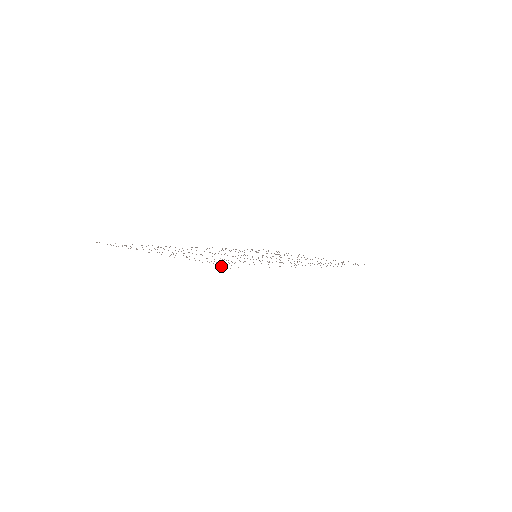
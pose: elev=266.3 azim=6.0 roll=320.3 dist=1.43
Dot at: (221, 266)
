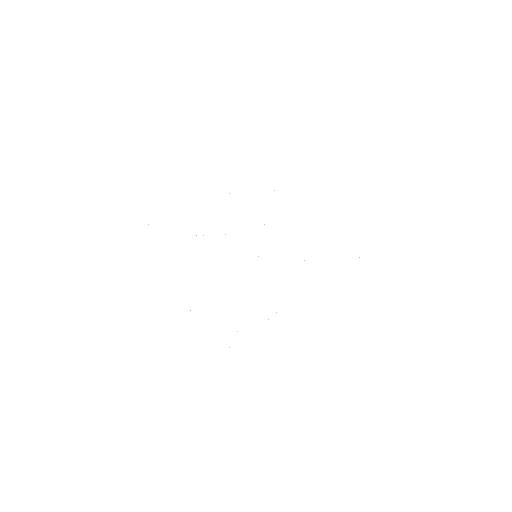
Dot at: occluded
